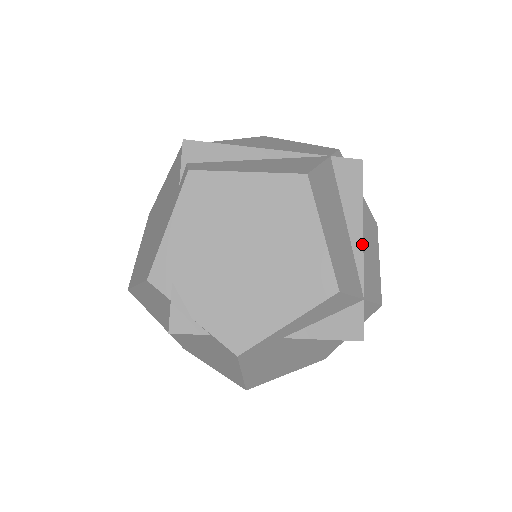
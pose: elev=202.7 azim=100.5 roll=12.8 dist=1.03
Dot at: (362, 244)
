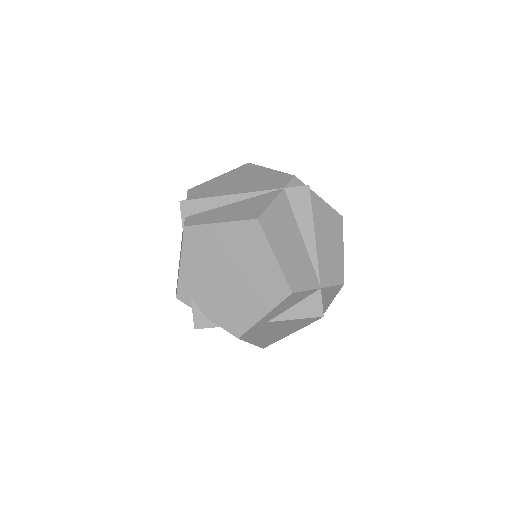
Dot at: (315, 249)
